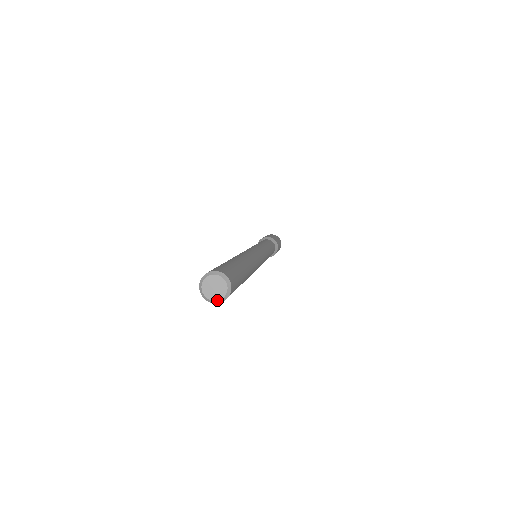
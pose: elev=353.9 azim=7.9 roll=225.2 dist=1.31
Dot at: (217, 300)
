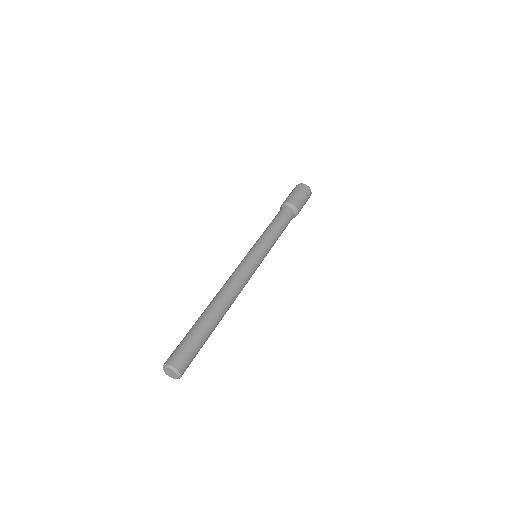
Dot at: occluded
